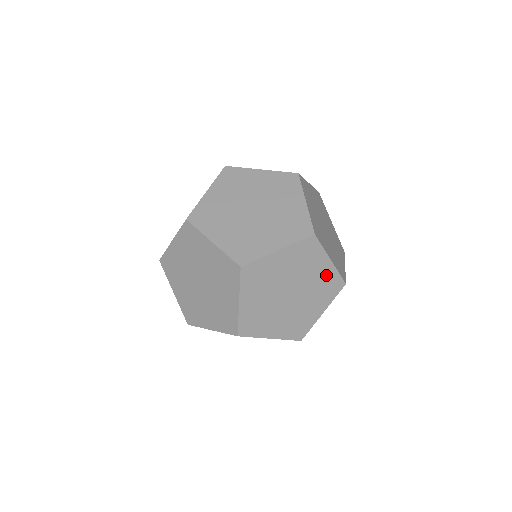
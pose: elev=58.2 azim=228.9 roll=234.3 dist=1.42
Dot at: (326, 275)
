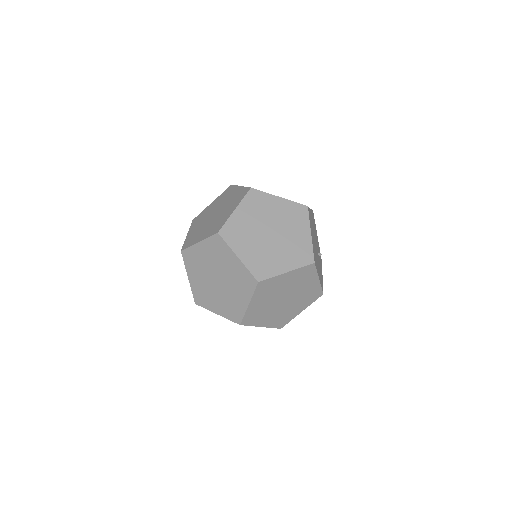
Dot at: (286, 208)
